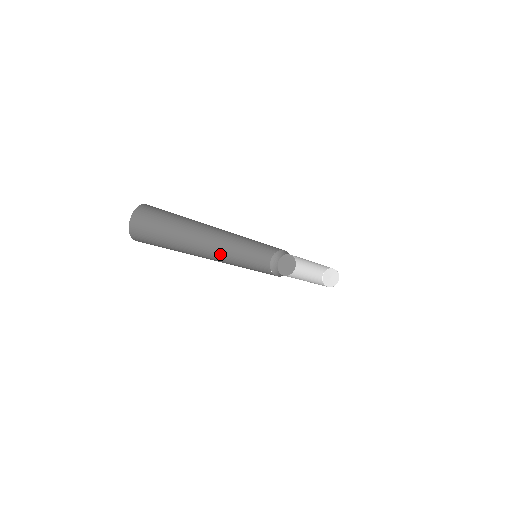
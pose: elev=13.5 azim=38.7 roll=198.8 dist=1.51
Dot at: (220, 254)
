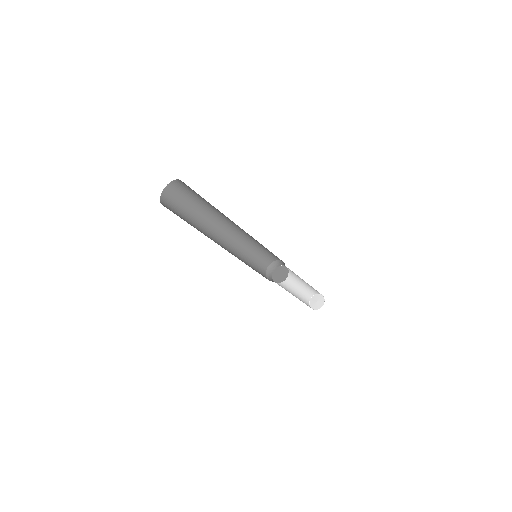
Dot at: (229, 252)
